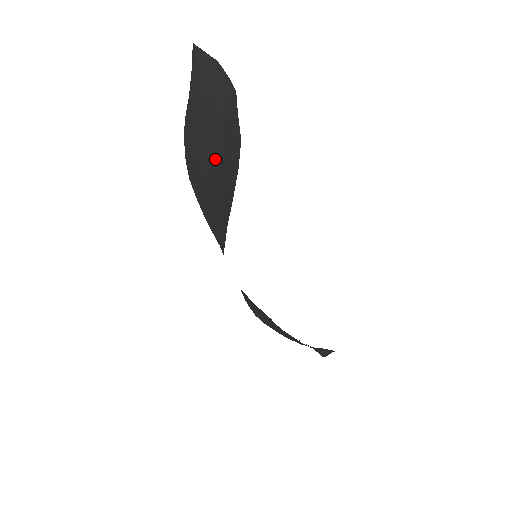
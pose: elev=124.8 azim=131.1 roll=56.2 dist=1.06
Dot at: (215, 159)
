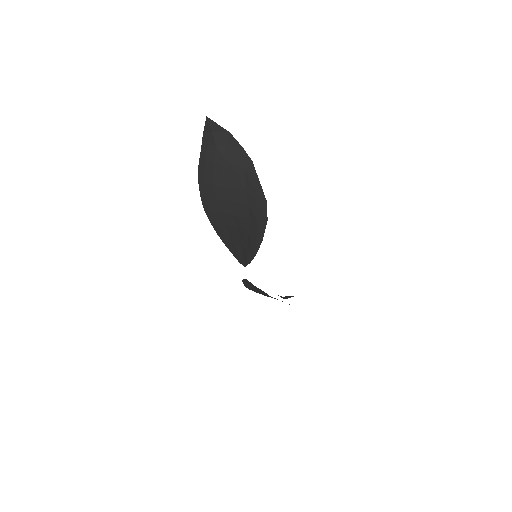
Dot at: (237, 206)
